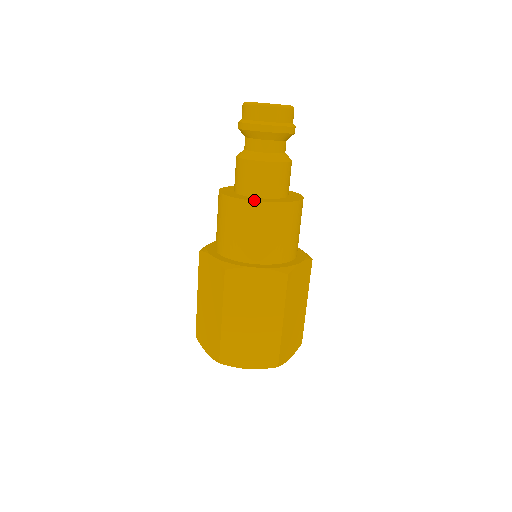
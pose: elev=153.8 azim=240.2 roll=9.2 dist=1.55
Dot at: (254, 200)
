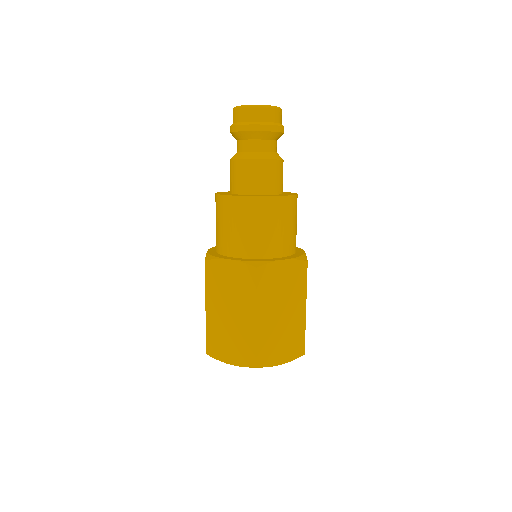
Dot at: (271, 196)
